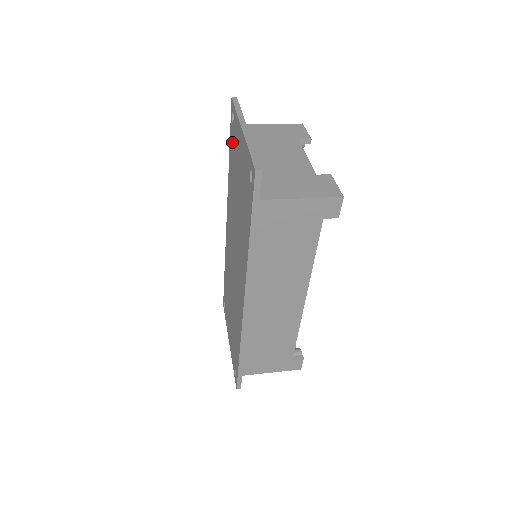
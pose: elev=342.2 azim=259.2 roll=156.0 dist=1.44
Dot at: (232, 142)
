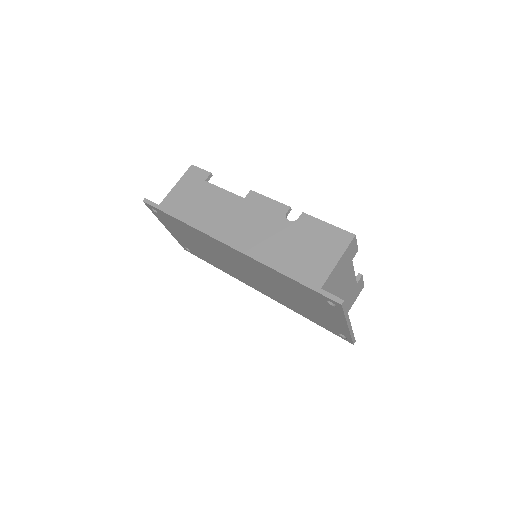
Dot at: (312, 296)
